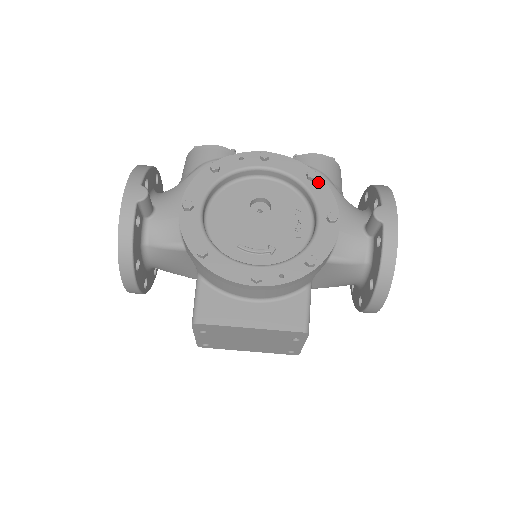
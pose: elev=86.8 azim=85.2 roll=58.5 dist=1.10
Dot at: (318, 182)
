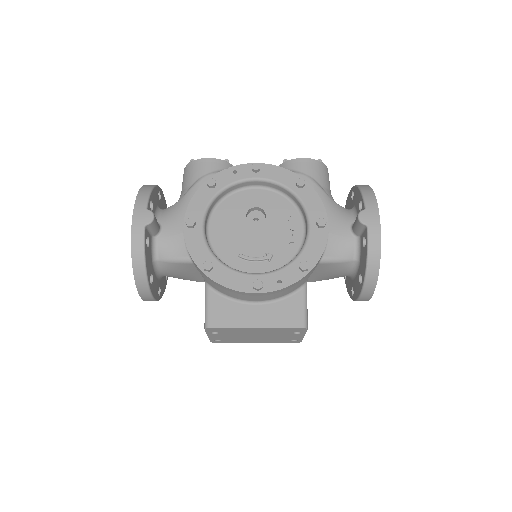
Dot at: (307, 189)
